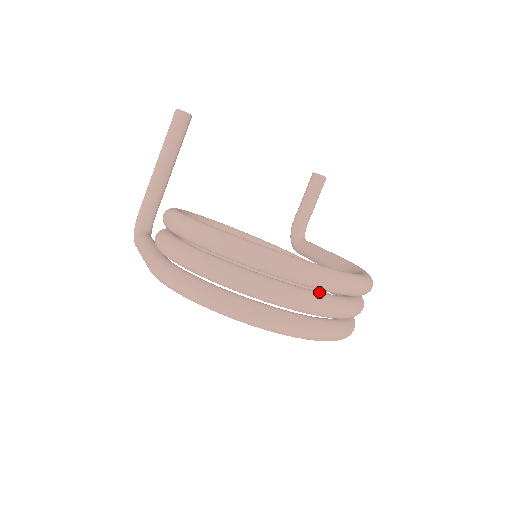
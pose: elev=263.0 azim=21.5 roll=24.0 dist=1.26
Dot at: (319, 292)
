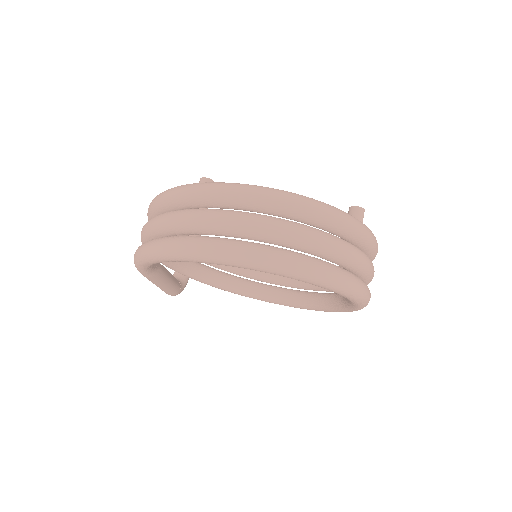
Dot at: (263, 215)
